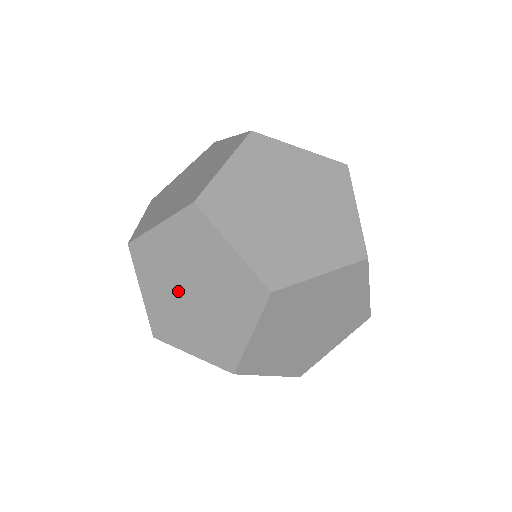
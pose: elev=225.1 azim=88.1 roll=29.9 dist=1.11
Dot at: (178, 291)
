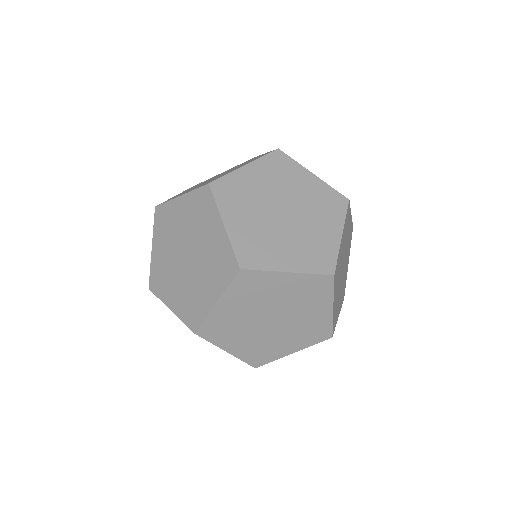
Dot at: occluded
